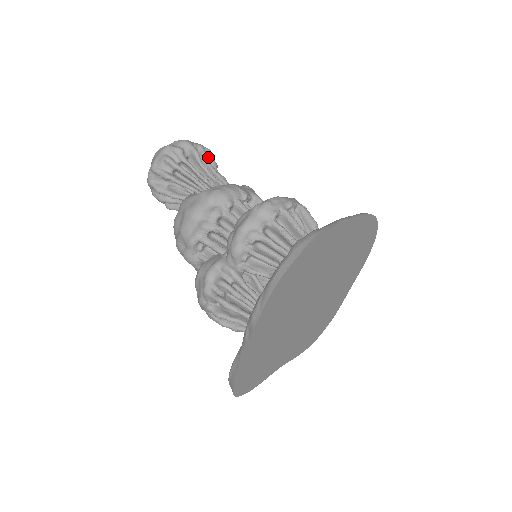
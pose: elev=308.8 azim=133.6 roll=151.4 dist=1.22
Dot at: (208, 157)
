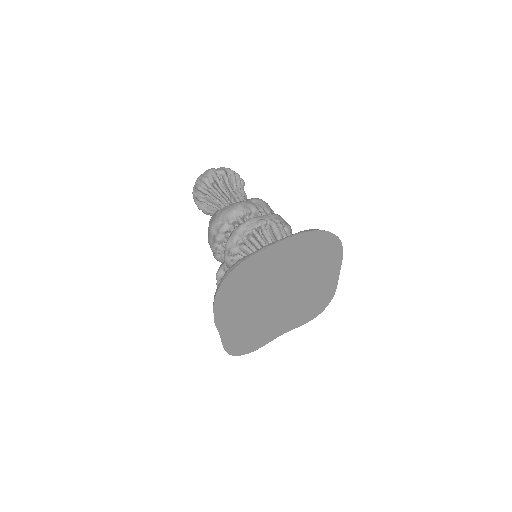
Dot at: (227, 180)
